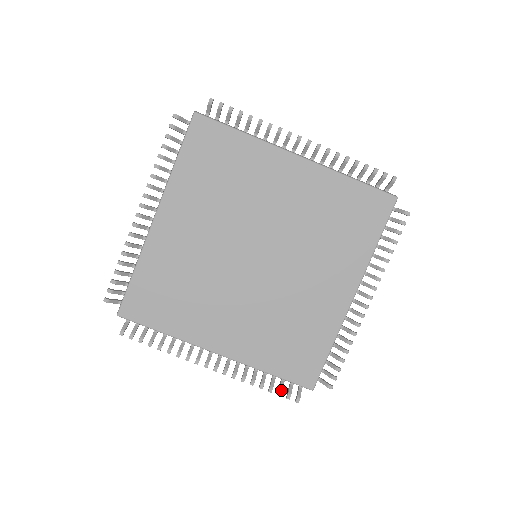
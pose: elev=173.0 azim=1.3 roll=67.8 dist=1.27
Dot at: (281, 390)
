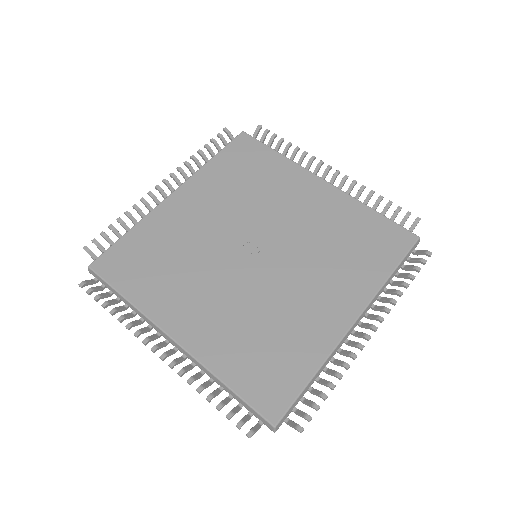
Dot at: (233, 412)
